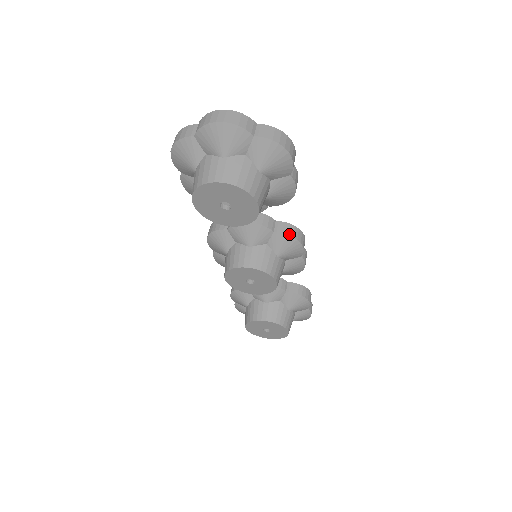
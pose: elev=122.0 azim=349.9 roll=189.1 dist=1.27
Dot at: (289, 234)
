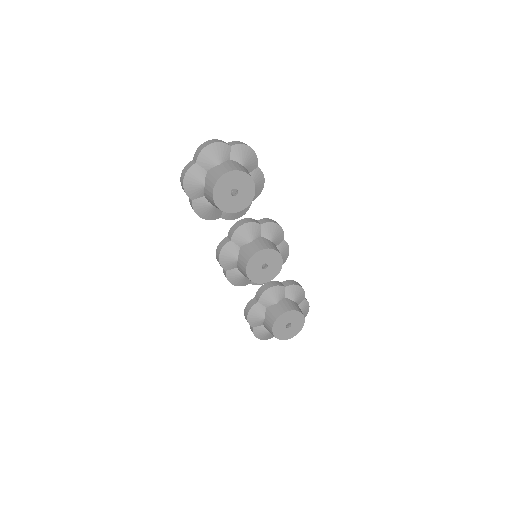
Dot at: (270, 222)
